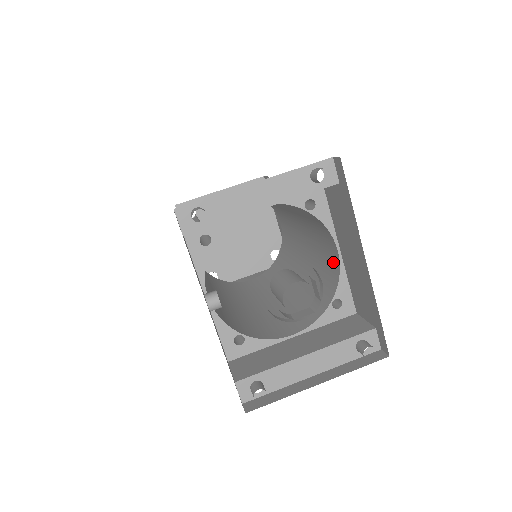
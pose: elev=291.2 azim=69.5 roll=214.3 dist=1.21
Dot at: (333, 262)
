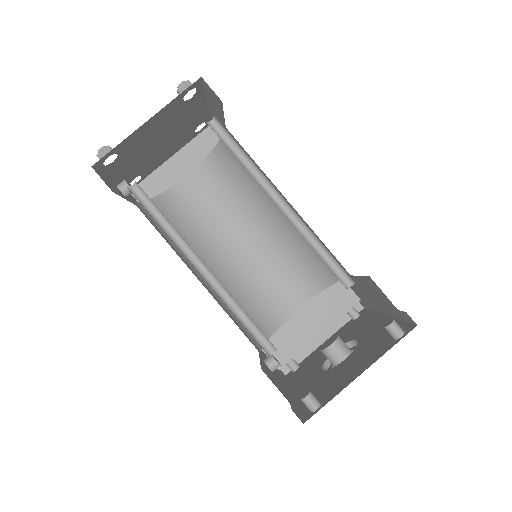
Dot at: occluded
